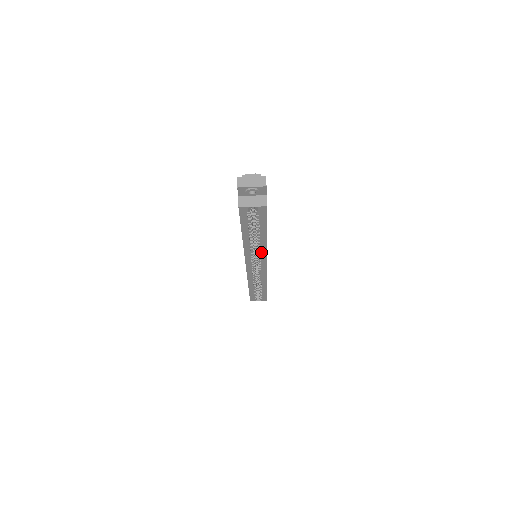
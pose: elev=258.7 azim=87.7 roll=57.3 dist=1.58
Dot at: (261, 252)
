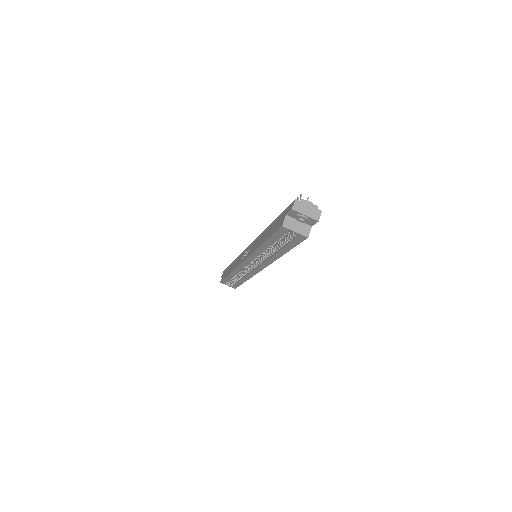
Dot at: (267, 260)
